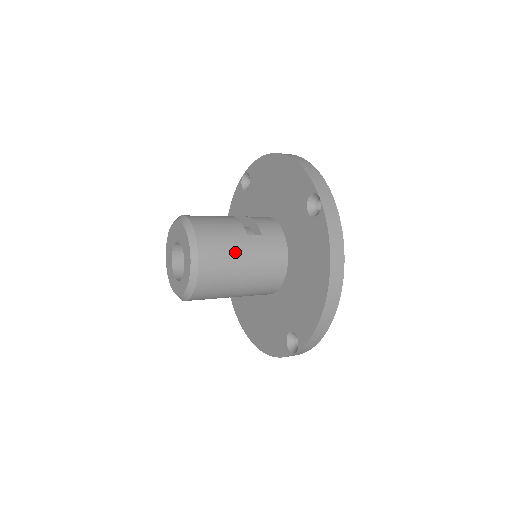
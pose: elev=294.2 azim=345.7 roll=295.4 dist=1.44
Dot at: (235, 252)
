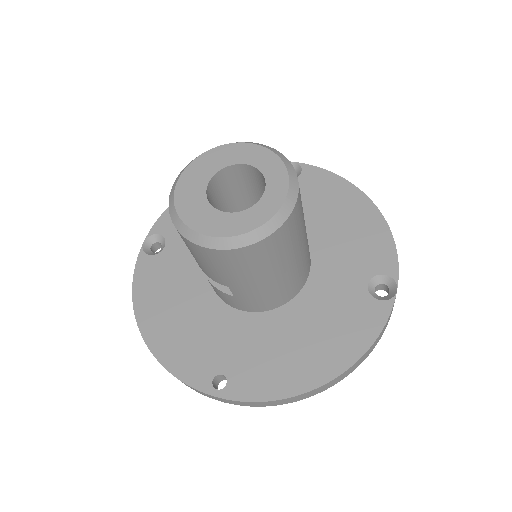
Dot at: occluded
